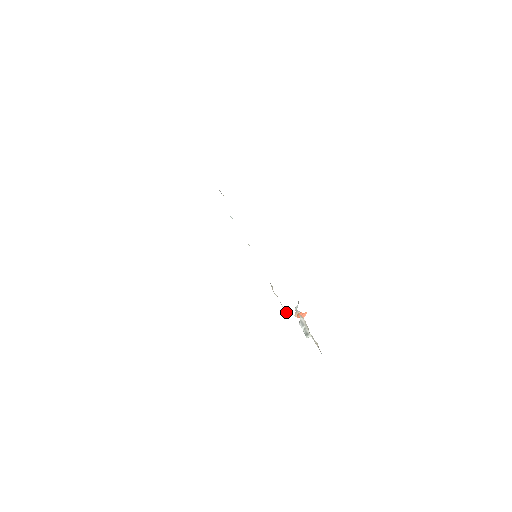
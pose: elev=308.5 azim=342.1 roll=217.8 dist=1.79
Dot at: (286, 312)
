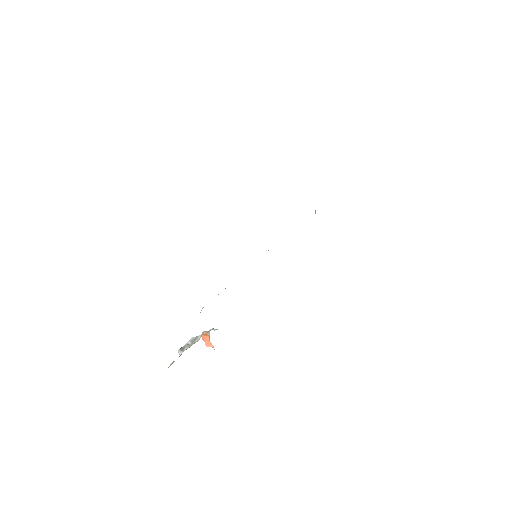
Dot at: (200, 312)
